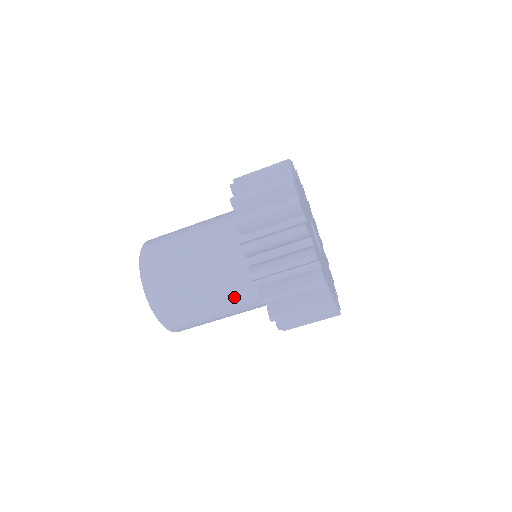
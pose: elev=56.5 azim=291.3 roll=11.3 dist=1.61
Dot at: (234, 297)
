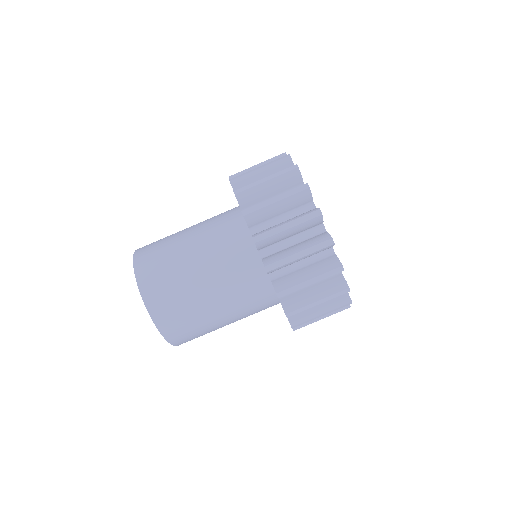
Dot at: (216, 235)
